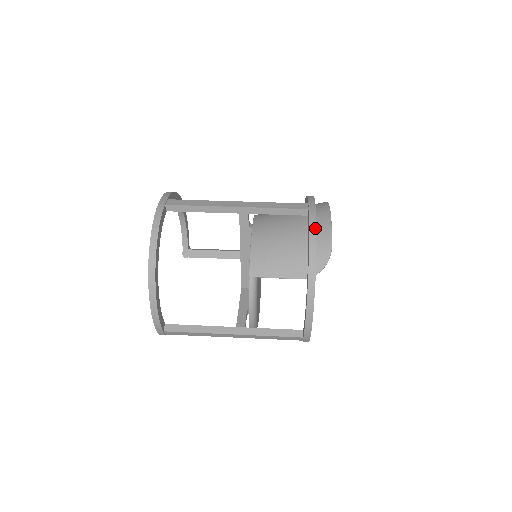
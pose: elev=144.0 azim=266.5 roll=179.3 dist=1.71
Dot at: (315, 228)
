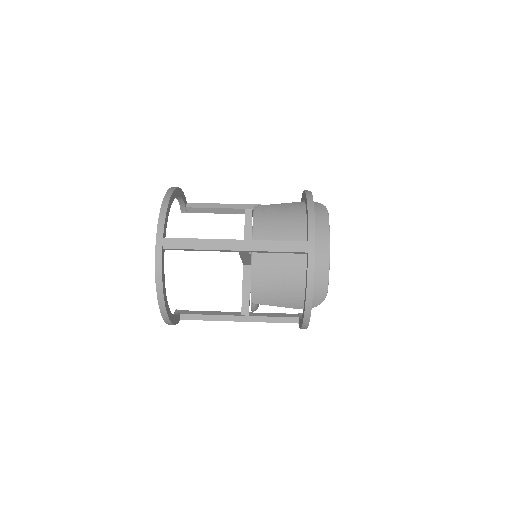
Dot at: (313, 279)
